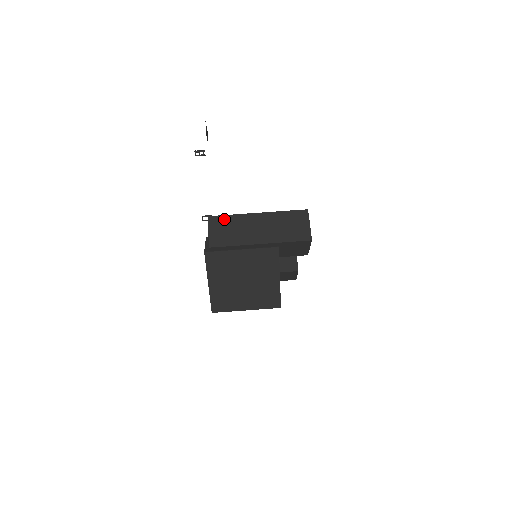
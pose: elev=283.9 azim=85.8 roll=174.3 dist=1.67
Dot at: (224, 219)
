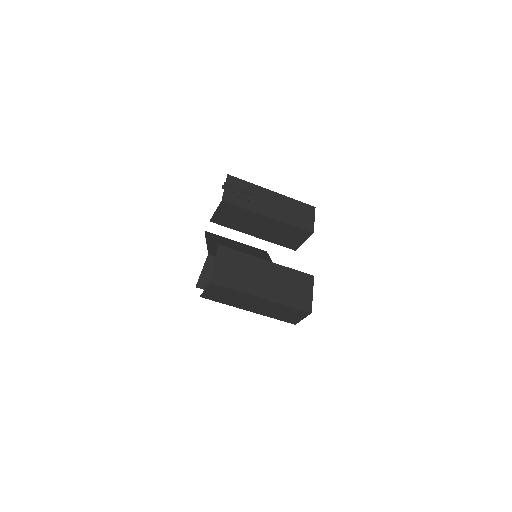
Dot at: (226, 290)
